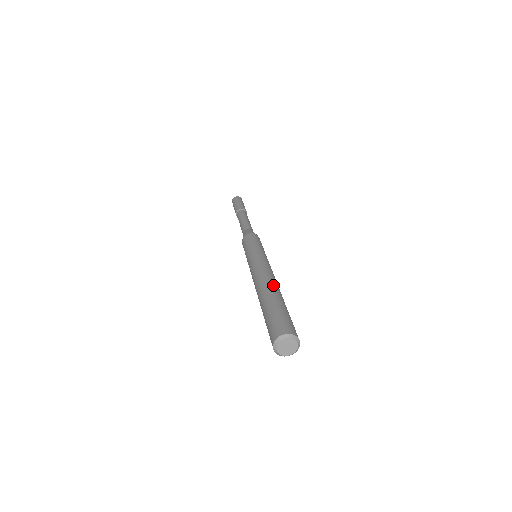
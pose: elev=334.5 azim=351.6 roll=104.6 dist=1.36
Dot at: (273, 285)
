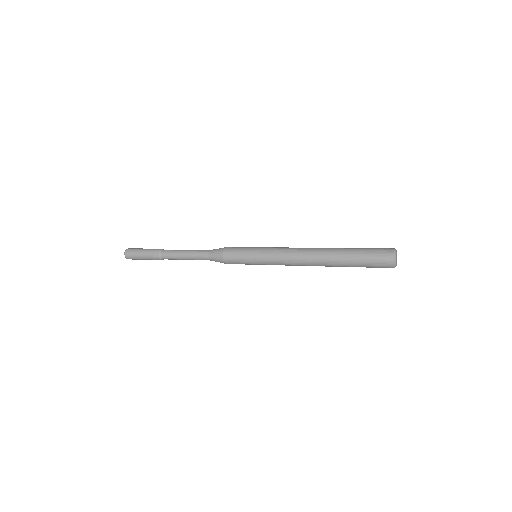
Dot at: occluded
